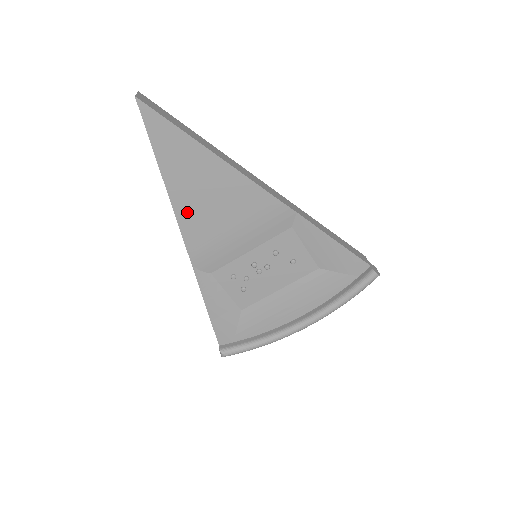
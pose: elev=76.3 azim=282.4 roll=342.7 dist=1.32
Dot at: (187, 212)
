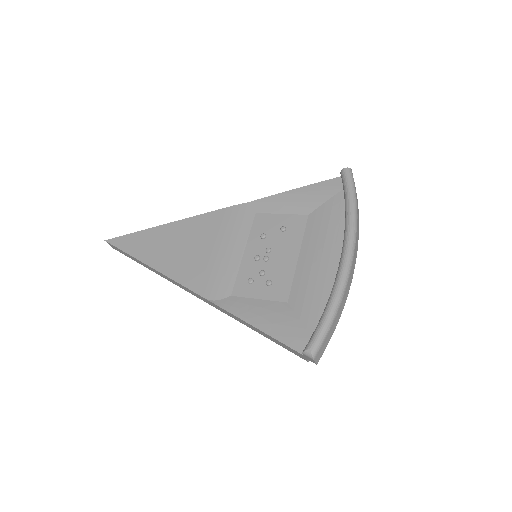
Dot at: (175, 268)
